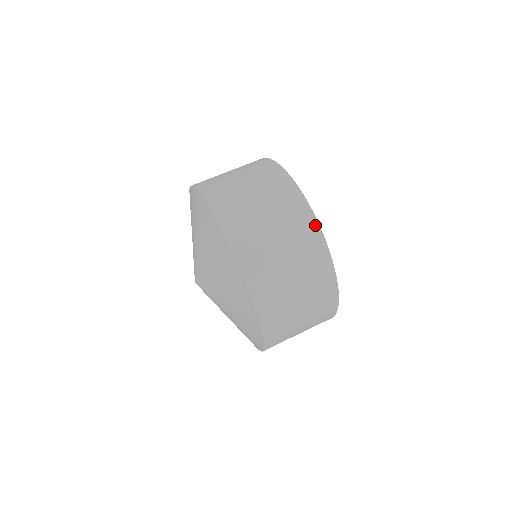
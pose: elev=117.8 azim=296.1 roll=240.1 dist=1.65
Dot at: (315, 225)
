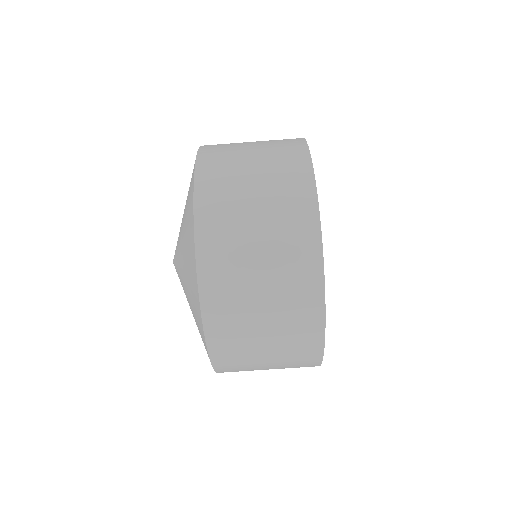
Dot at: occluded
